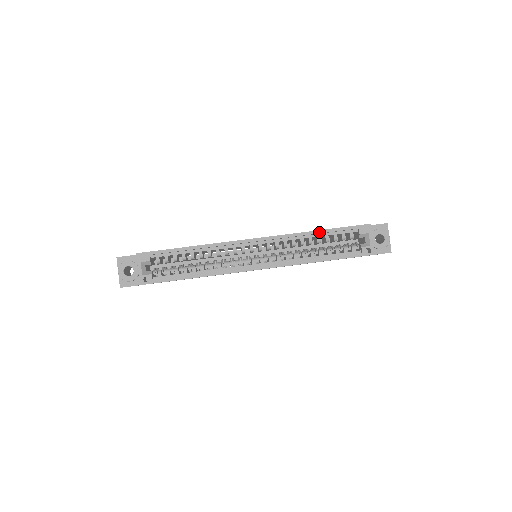
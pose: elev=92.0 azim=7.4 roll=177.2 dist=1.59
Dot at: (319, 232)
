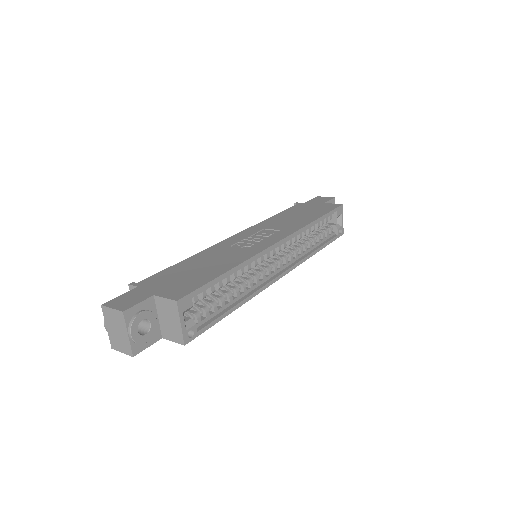
Dot at: (318, 221)
